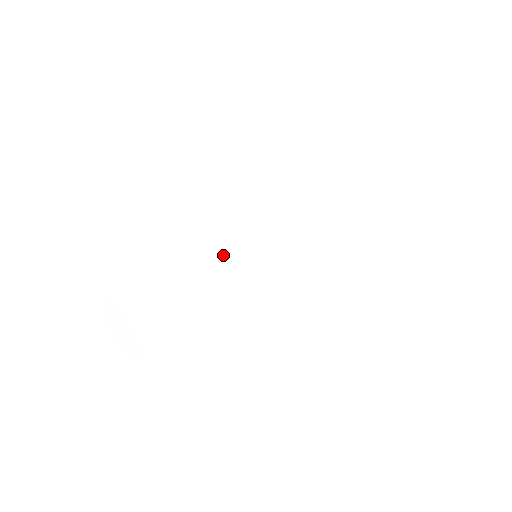
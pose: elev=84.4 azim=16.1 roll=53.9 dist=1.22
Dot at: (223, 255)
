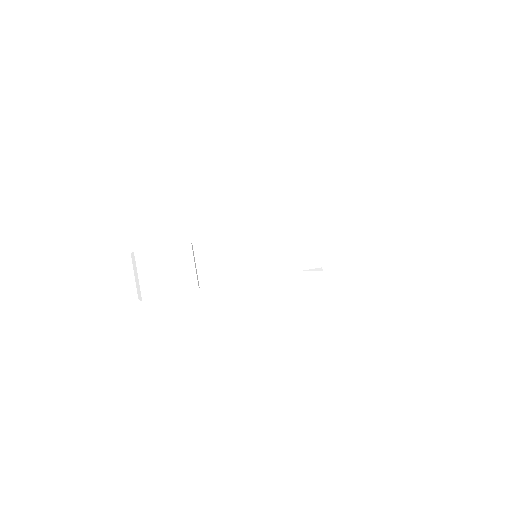
Dot at: (222, 250)
